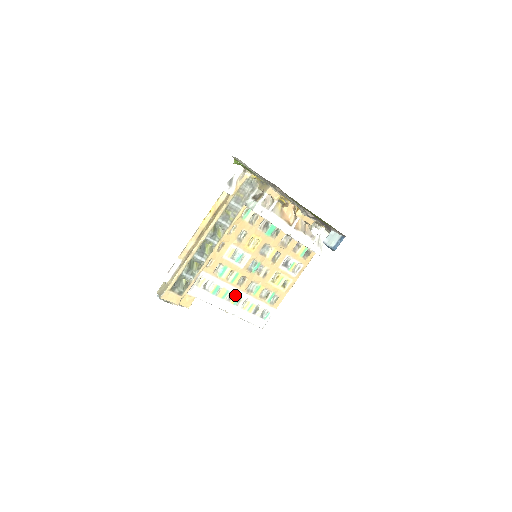
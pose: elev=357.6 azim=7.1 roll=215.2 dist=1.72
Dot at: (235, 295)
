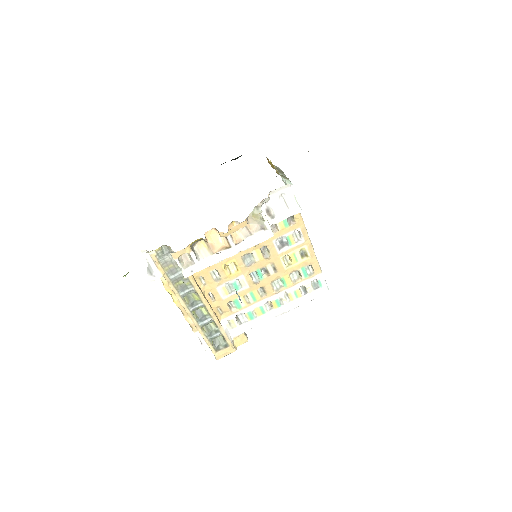
Dot at: (271, 302)
